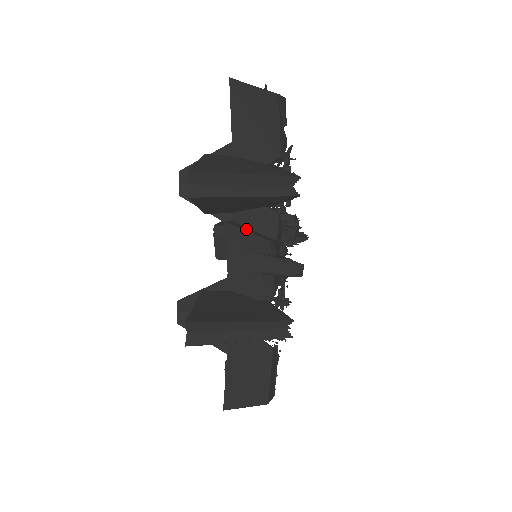
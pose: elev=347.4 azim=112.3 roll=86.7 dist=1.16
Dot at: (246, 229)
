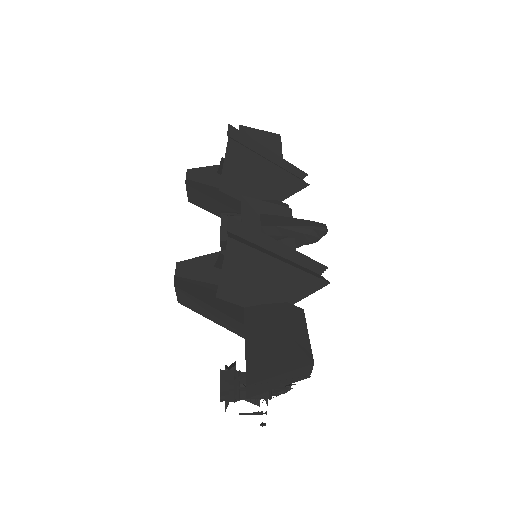
Dot at: (261, 204)
